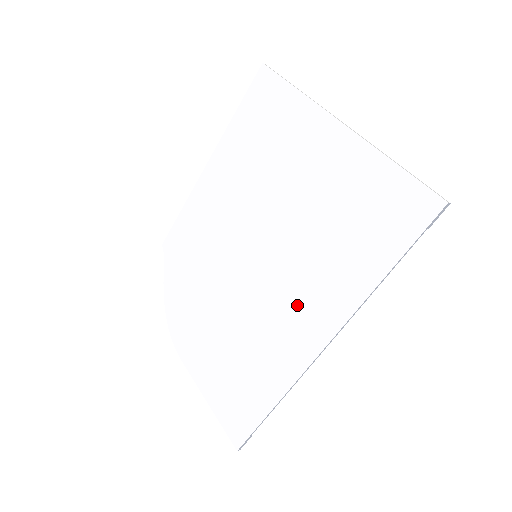
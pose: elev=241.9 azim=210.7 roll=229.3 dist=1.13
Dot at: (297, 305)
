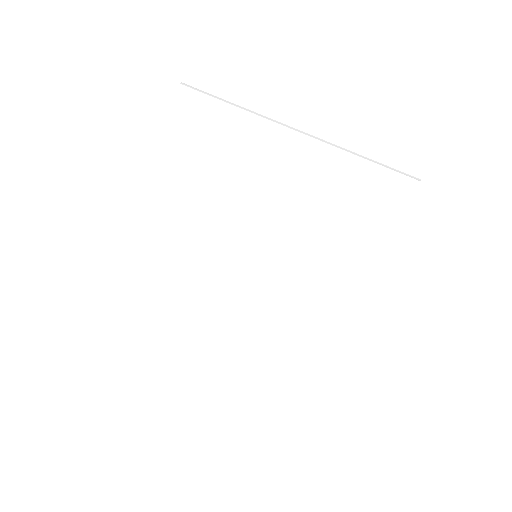
Dot at: (313, 281)
